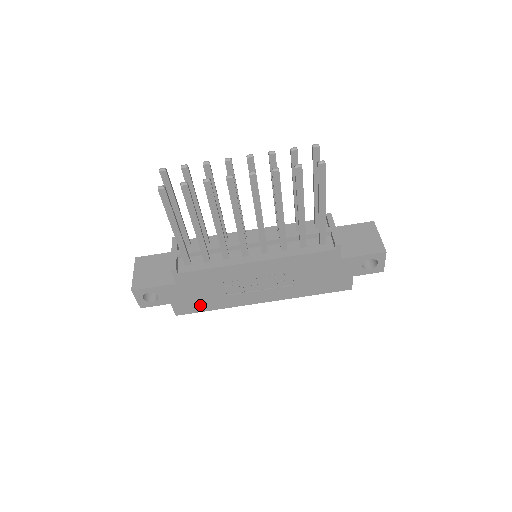
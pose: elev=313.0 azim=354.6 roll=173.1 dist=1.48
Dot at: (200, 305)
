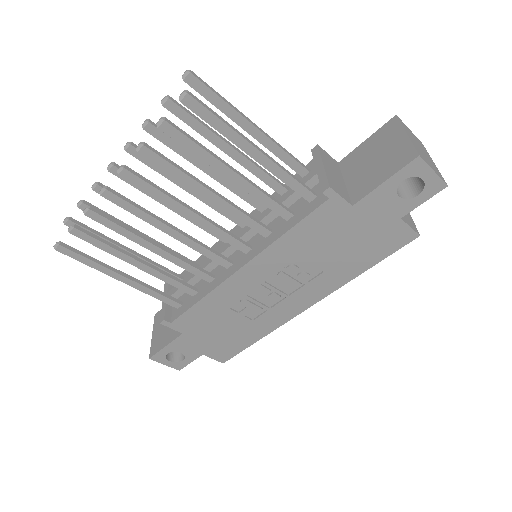
Dot at: (235, 343)
